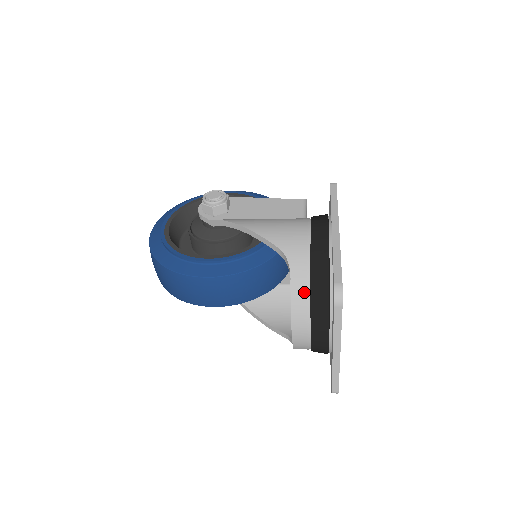
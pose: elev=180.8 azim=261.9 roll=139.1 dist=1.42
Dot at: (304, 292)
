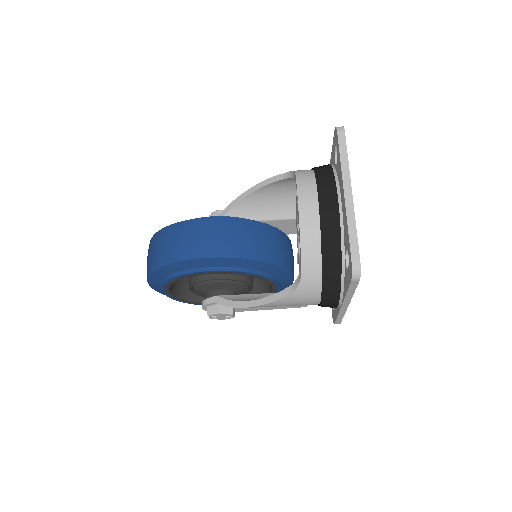
Dot at: (308, 174)
